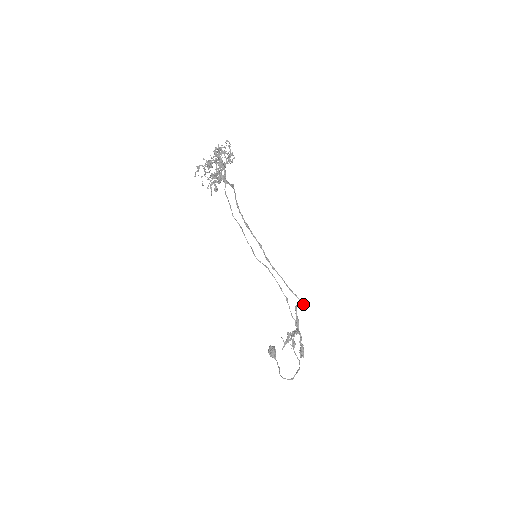
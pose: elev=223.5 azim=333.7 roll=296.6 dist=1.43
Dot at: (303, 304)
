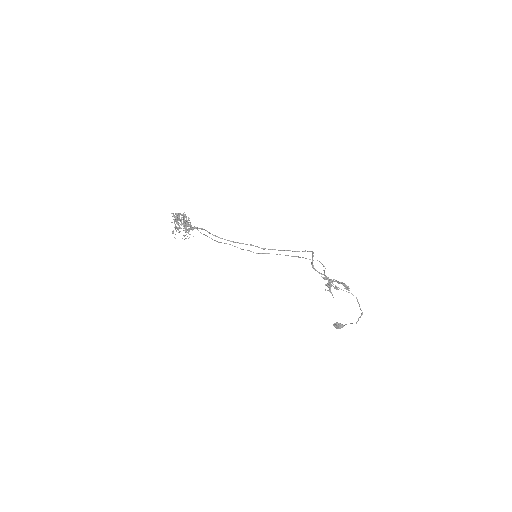
Dot at: (312, 256)
